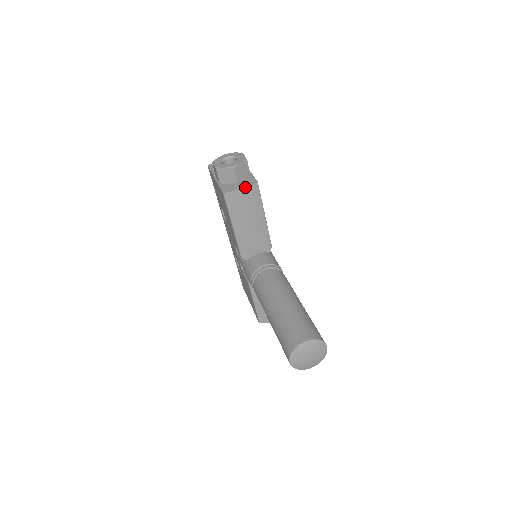
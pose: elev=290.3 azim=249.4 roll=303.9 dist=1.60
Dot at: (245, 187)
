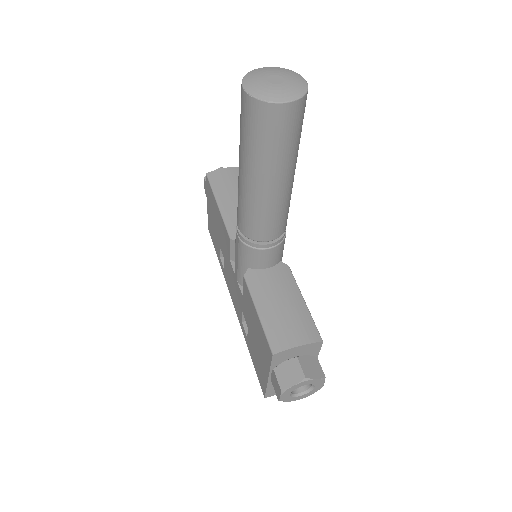
Dot at: (230, 167)
